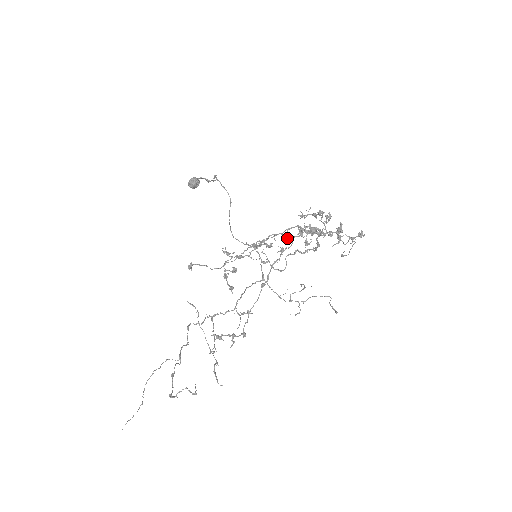
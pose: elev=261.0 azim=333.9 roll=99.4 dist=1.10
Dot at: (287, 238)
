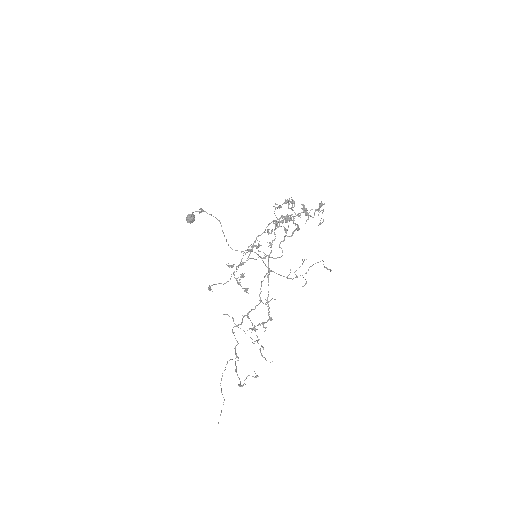
Dot at: (270, 233)
